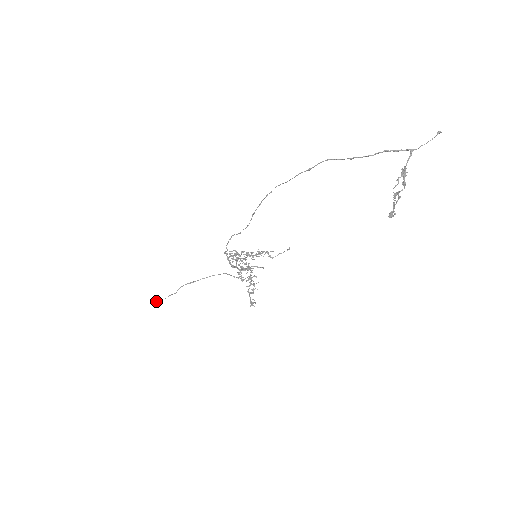
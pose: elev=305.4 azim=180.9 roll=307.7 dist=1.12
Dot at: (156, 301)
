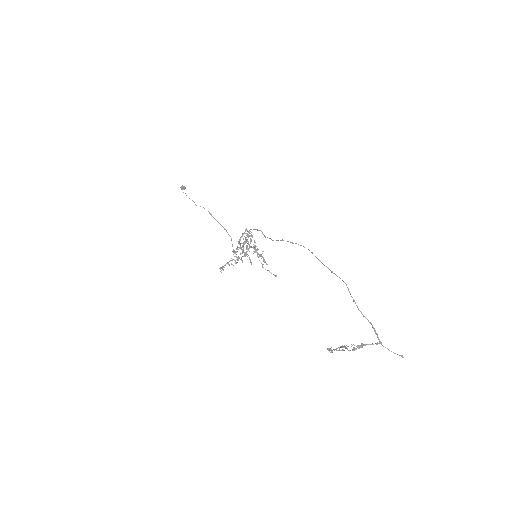
Dot at: occluded
